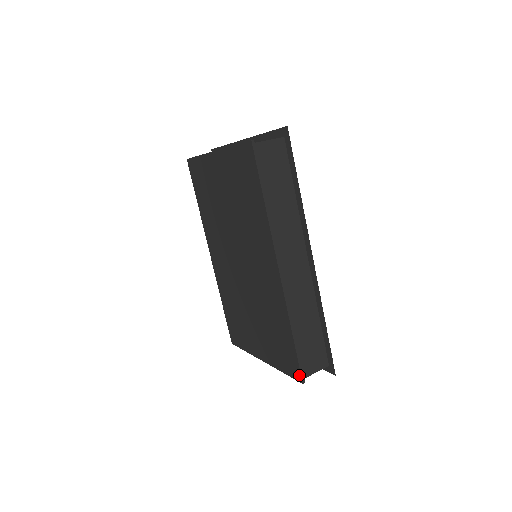
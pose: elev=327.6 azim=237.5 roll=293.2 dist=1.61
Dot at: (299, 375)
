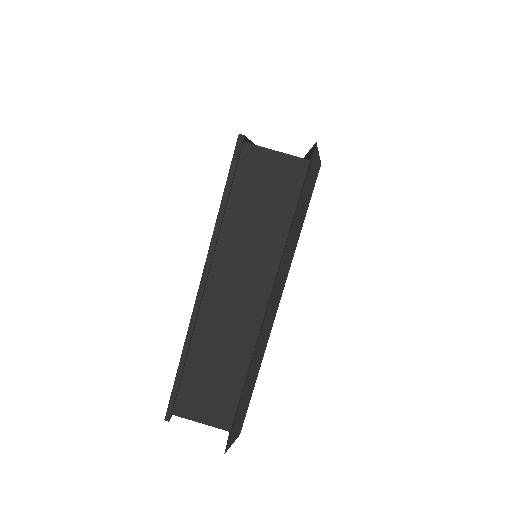
Dot at: occluded
